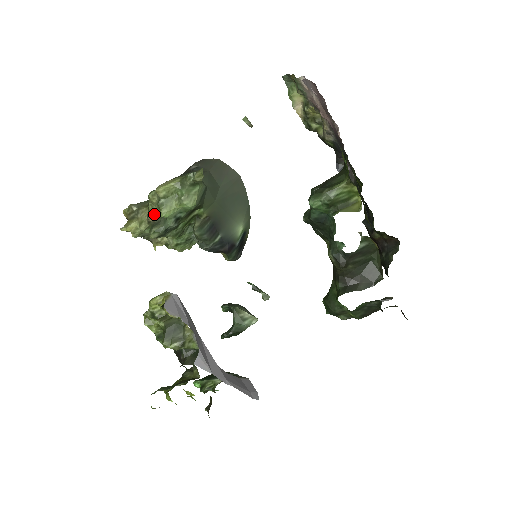
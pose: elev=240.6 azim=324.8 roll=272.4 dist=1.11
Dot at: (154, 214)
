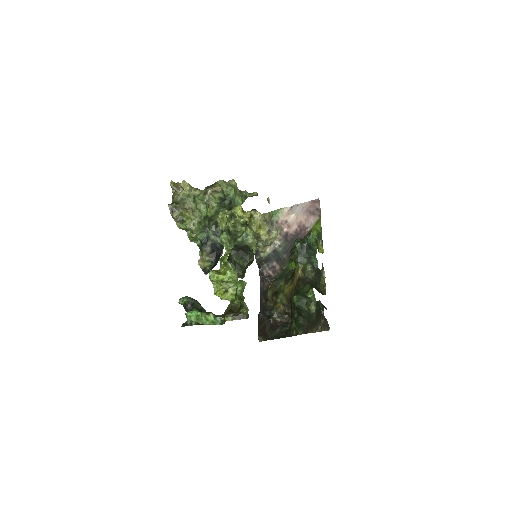
Dot at: (222, 188)
